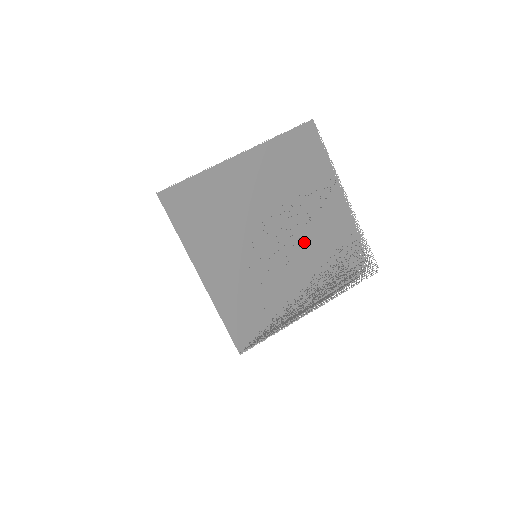
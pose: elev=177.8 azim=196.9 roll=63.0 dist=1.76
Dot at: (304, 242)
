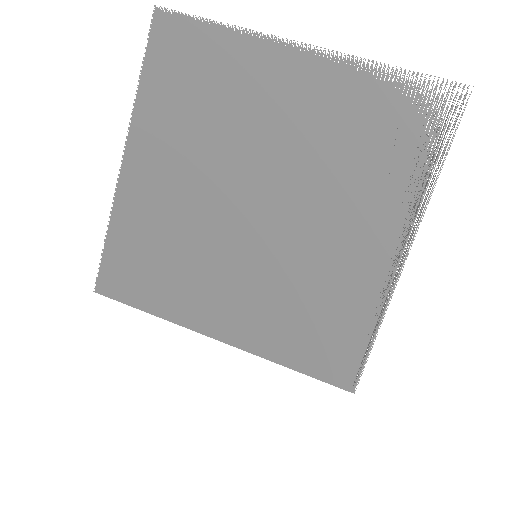
Dot at: (301, 175)
